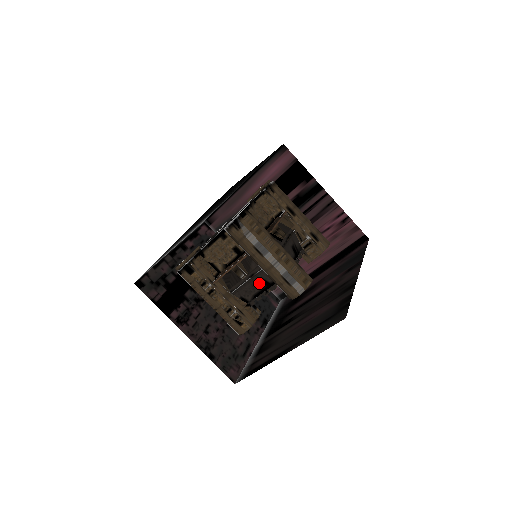
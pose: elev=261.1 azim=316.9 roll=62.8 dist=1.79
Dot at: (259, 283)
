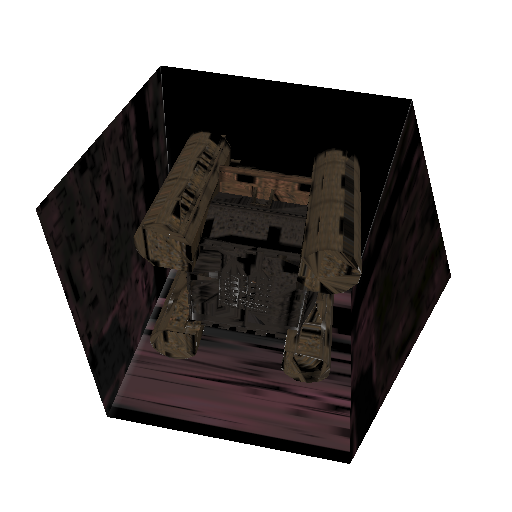
Dot at: (266, 228)
